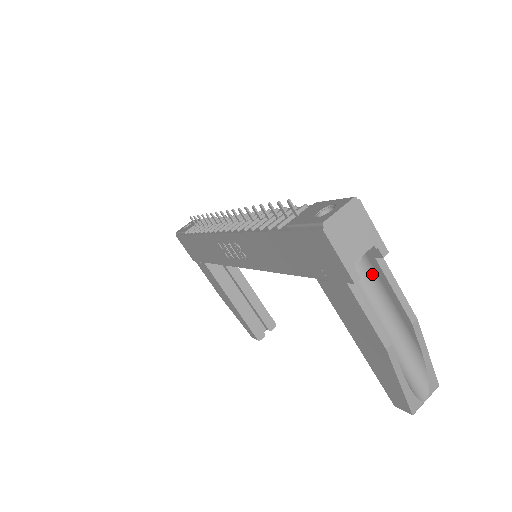
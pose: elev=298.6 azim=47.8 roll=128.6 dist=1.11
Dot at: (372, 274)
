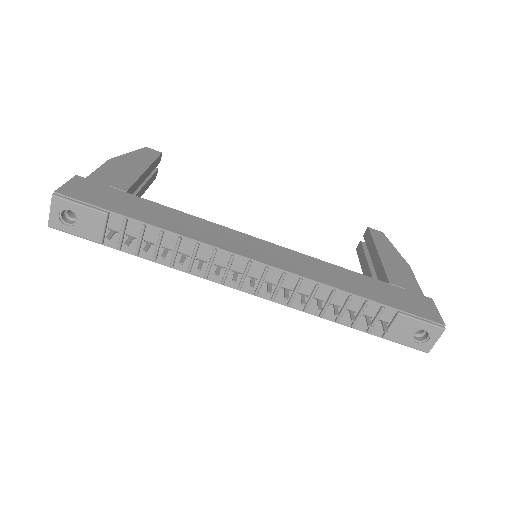
Dot at: occluded
